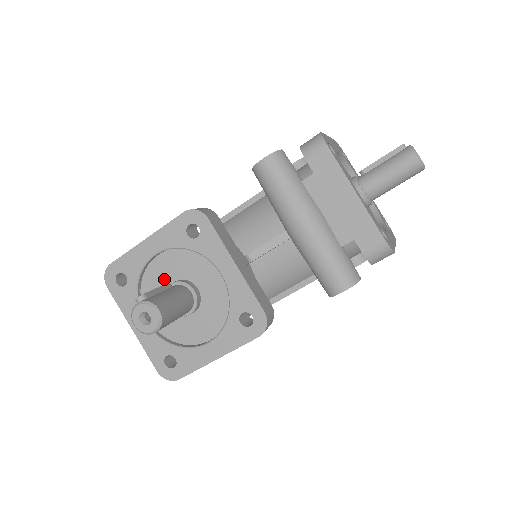
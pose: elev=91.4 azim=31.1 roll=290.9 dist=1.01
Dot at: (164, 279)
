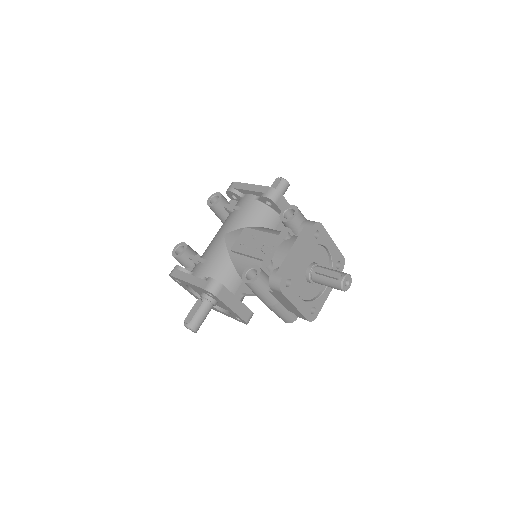
Dot at: occluded
